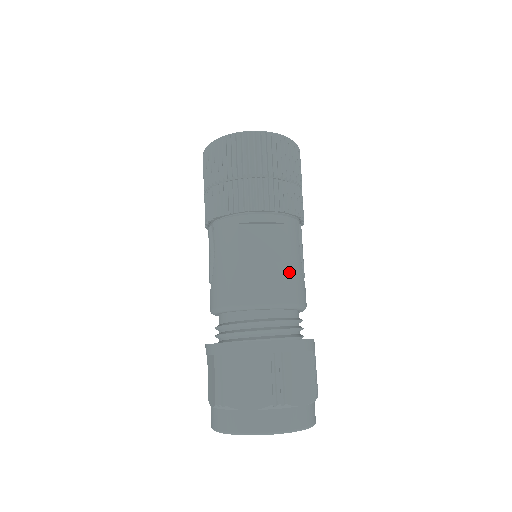
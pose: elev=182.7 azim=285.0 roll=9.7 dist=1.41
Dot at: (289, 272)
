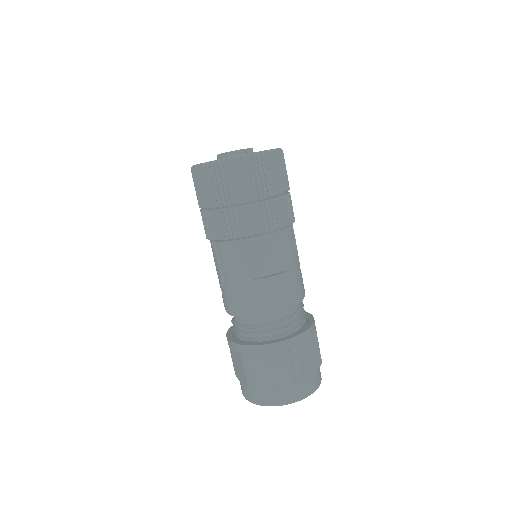
Dot at: (292, 278)
